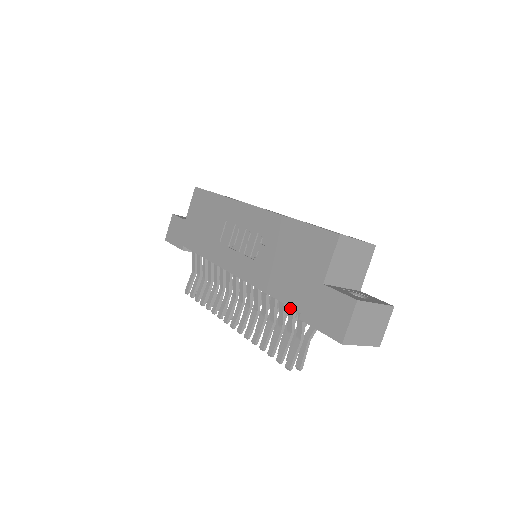
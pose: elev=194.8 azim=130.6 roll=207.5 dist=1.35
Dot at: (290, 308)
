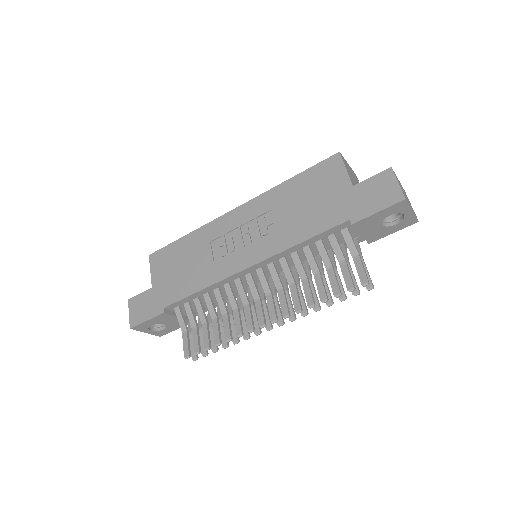
Dot at: (331, 238)
